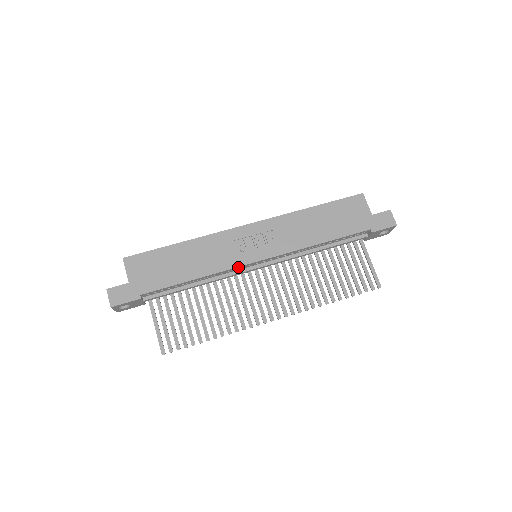
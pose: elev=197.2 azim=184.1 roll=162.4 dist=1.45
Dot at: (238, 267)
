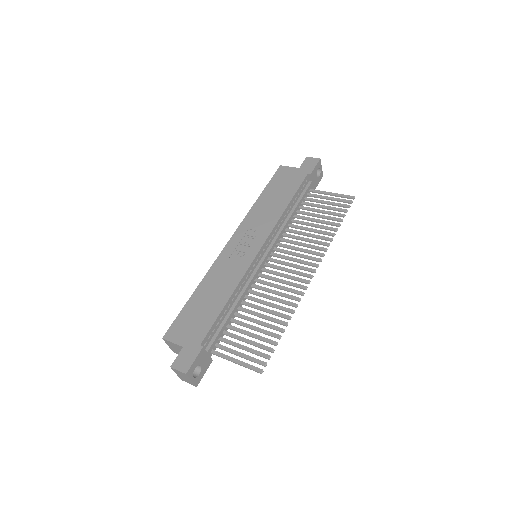
Dot at: (250, 266)
